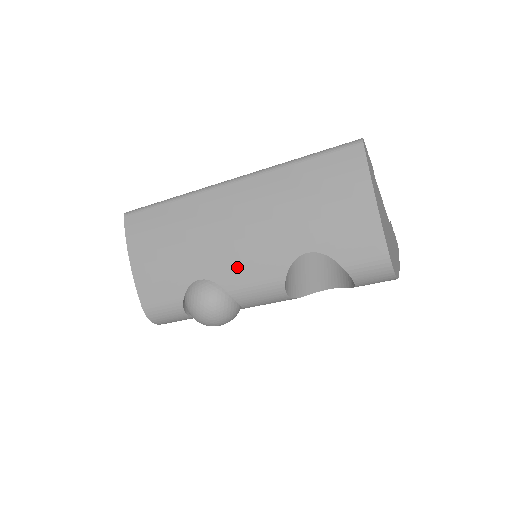
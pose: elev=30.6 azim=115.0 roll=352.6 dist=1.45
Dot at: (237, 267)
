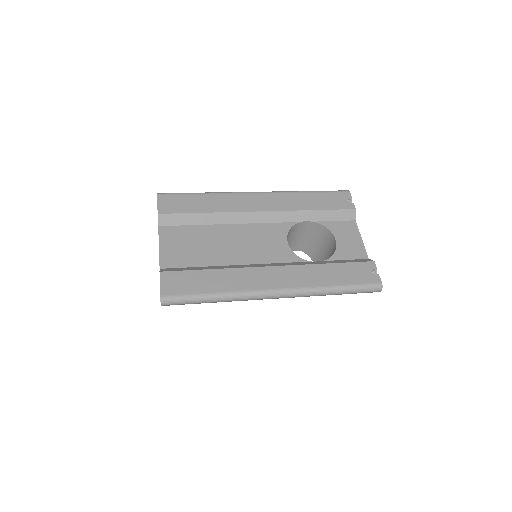
Dot at: occluded
